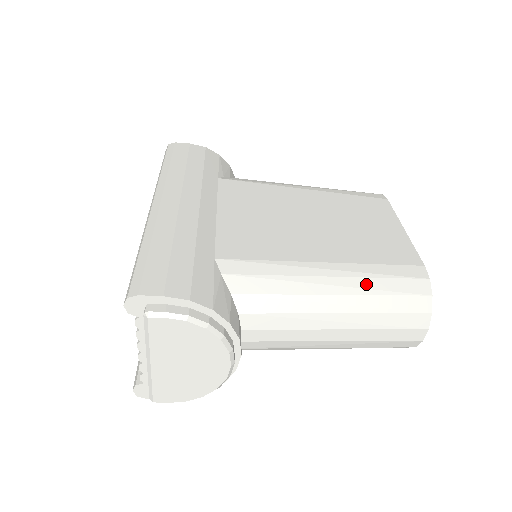
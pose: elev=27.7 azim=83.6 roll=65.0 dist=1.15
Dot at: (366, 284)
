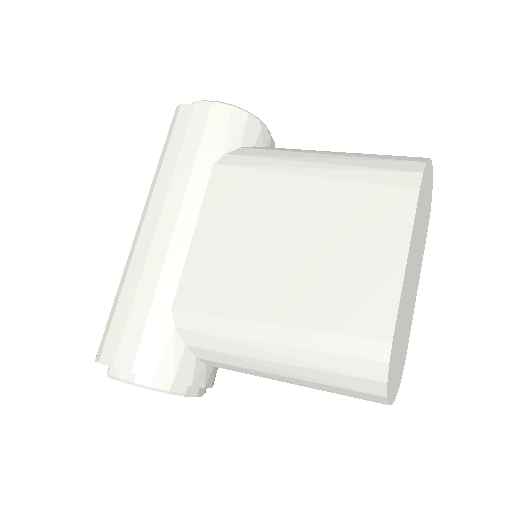
Dot at: (308, 357)
